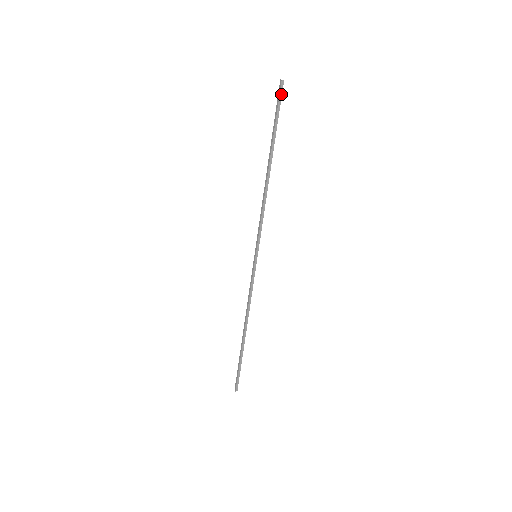
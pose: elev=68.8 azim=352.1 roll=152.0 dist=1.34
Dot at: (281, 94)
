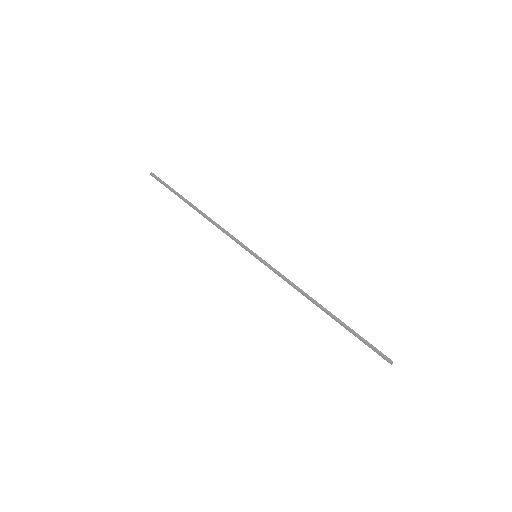
Dot at: (158, 178)
